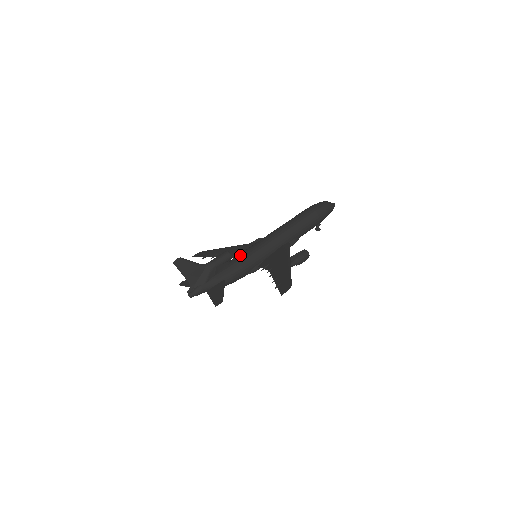
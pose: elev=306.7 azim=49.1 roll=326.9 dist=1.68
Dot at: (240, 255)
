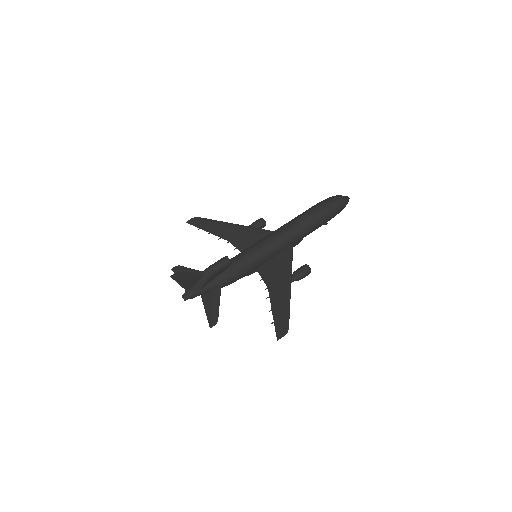
Dot at: (240, 259)
